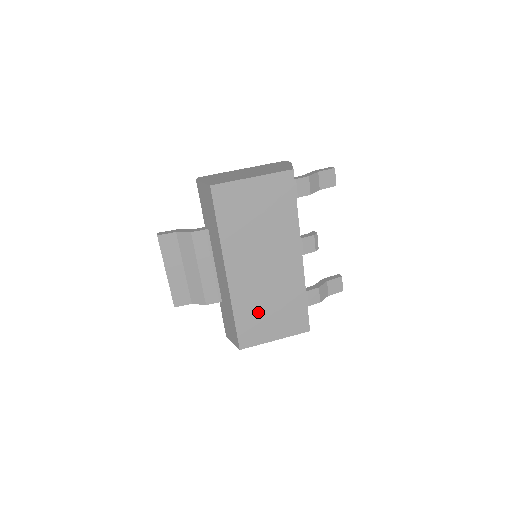
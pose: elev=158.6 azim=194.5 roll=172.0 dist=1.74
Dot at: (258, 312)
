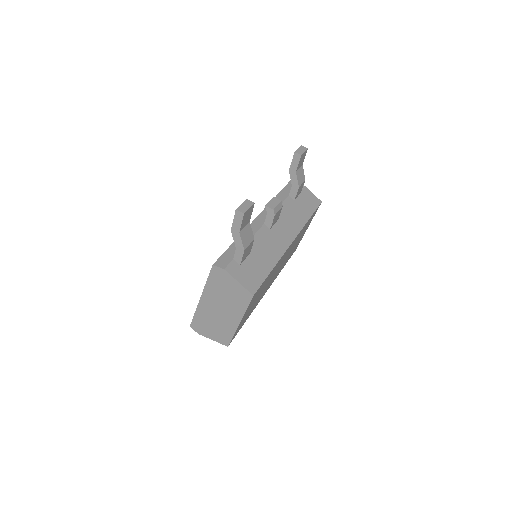
Dot at: occluded
